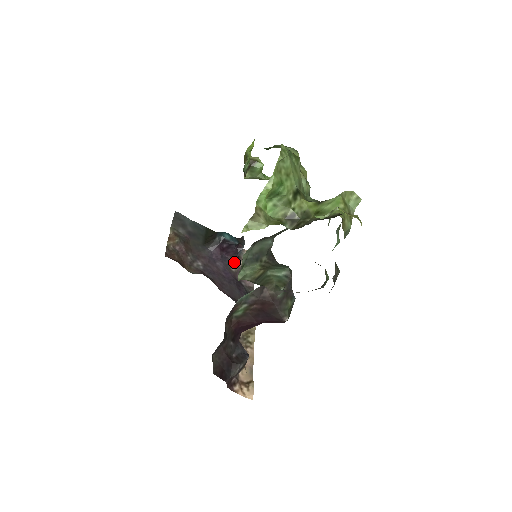
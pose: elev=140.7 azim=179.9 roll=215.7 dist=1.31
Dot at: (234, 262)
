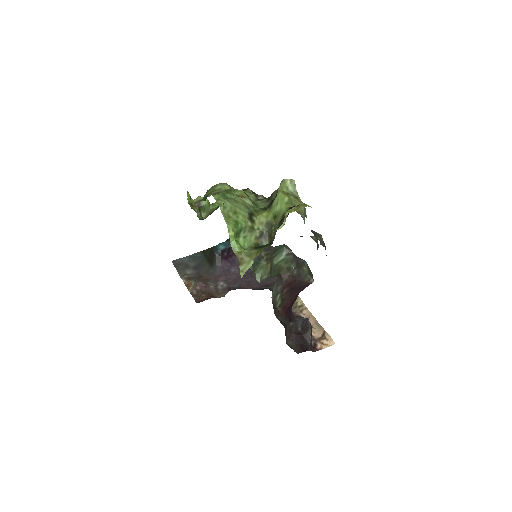
Dot at: occluded
